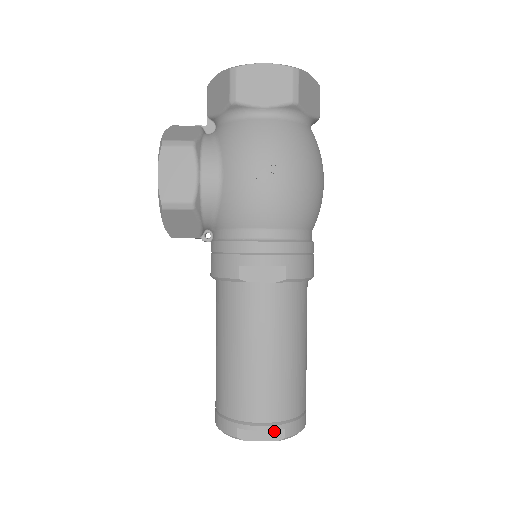
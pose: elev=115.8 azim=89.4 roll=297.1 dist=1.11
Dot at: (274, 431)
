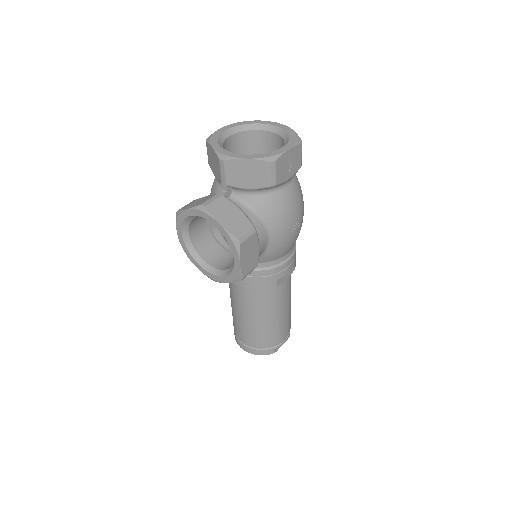
Dot at: occluded
